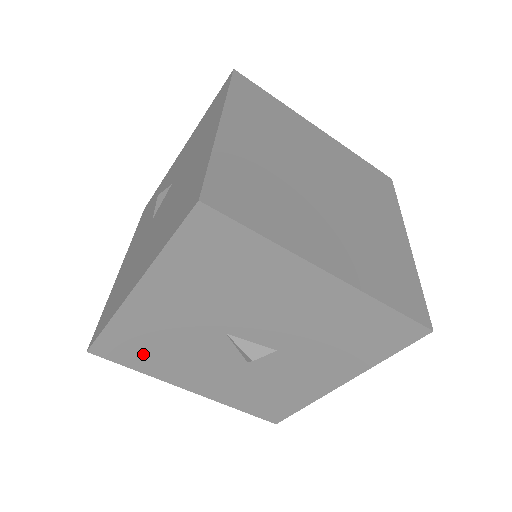
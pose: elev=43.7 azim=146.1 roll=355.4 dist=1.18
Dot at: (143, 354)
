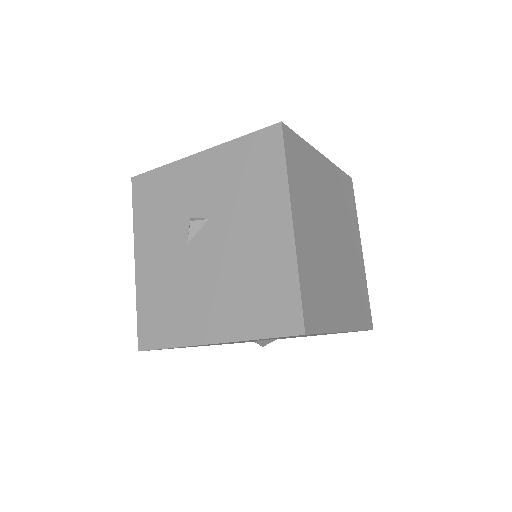
Dot at: occluded
